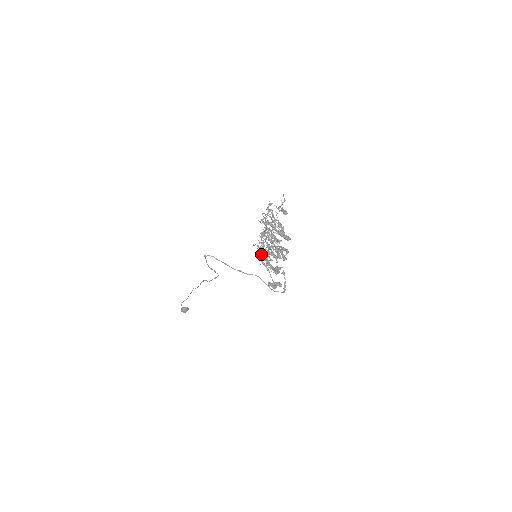
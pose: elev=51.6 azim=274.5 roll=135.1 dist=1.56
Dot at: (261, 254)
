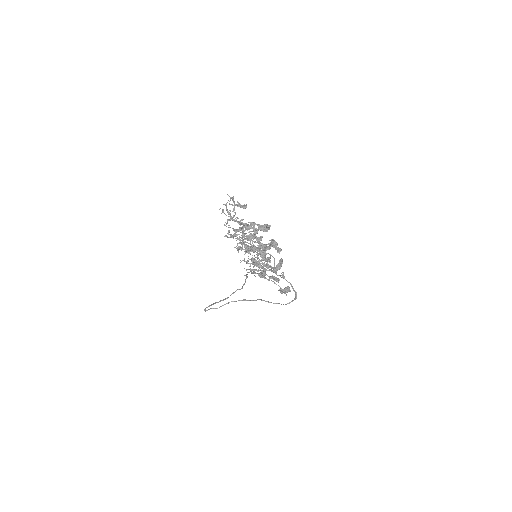
Dot at: occluded
